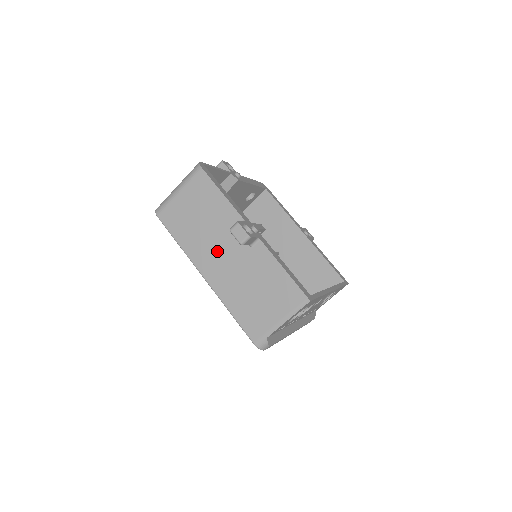
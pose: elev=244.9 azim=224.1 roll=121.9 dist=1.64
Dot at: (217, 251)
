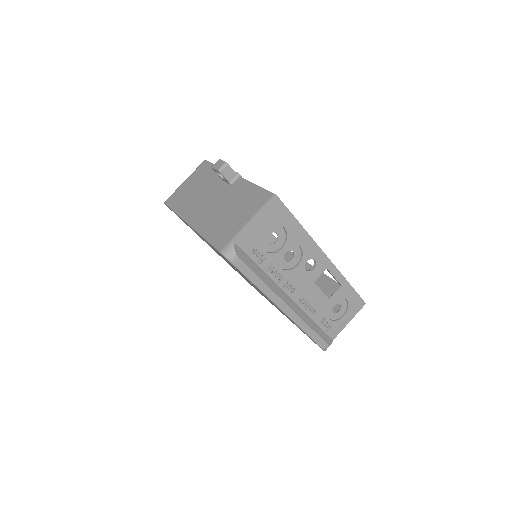
Dot at: (204, 201)
